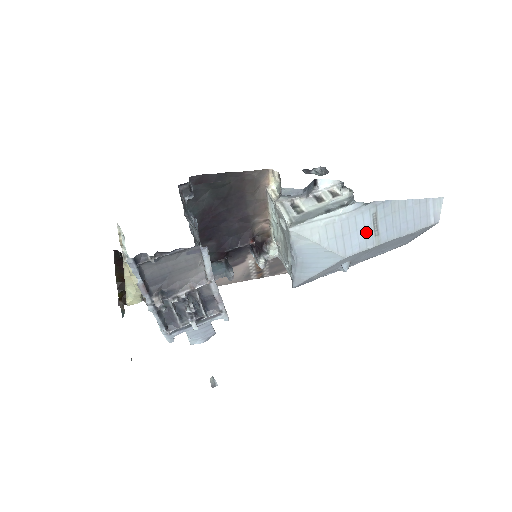
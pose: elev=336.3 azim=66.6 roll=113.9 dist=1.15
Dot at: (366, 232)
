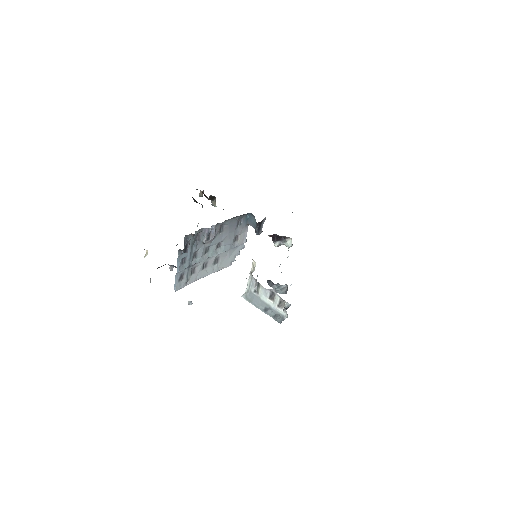
Dot at: occluded
